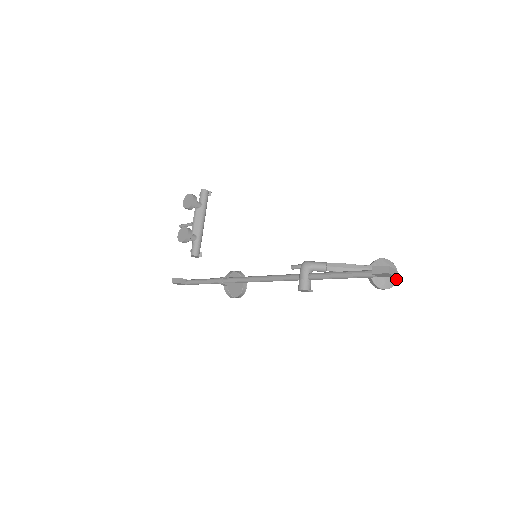
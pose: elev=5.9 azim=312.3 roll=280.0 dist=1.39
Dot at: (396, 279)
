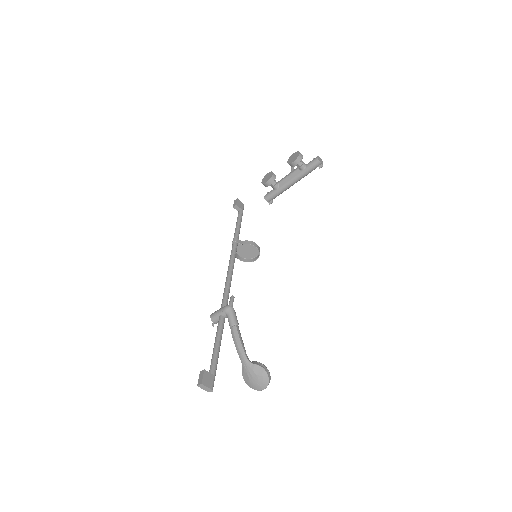
Dot at: (259, 389)
